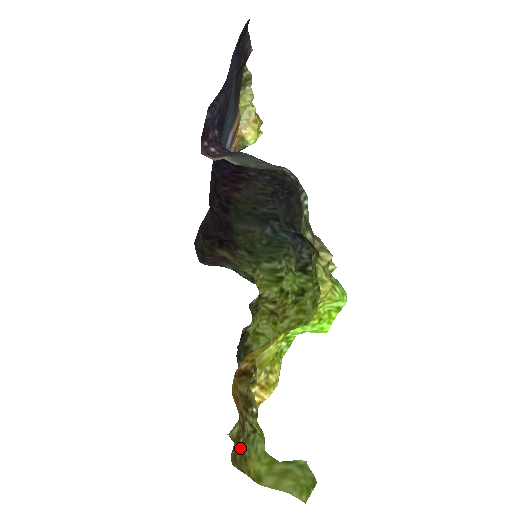
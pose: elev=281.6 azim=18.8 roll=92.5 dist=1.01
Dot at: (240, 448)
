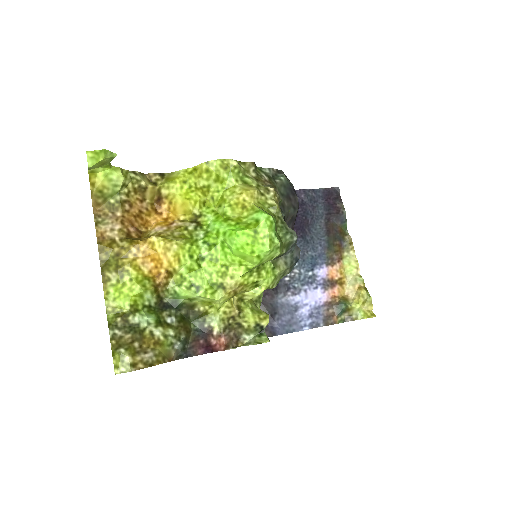
Dot at: (107, 199)
